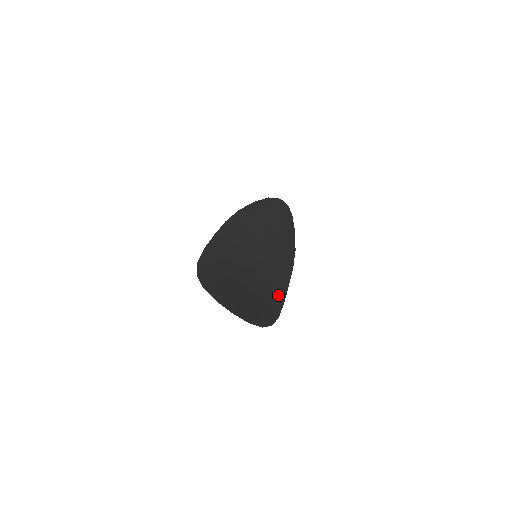
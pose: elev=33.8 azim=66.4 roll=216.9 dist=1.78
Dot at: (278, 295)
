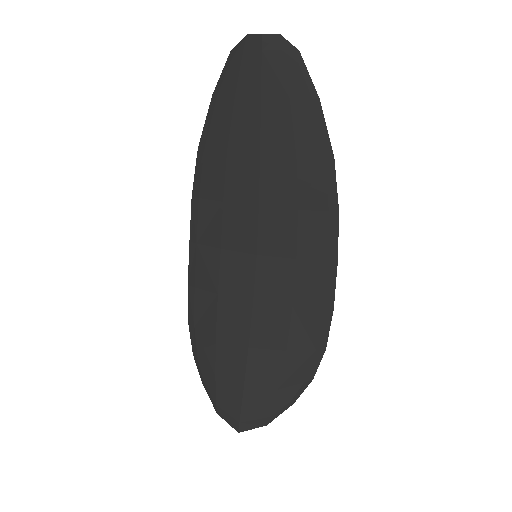
Dot at: (317, 305)
